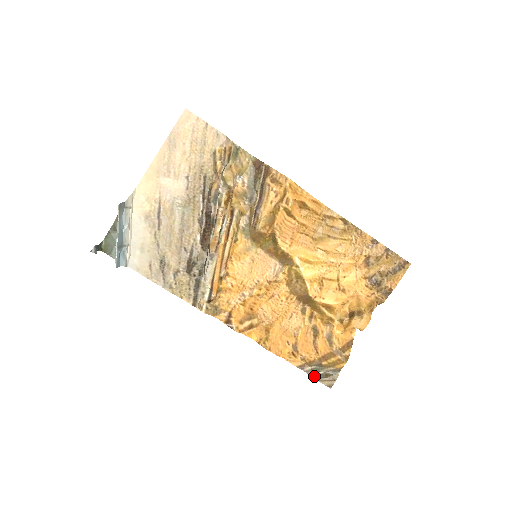
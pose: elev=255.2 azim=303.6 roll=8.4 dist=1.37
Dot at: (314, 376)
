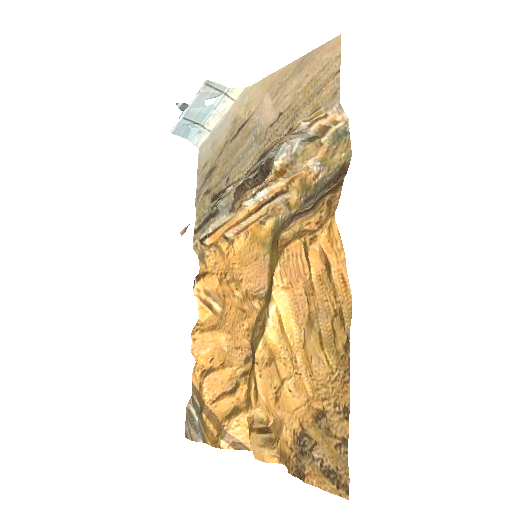
Dot at: (189, 409)
